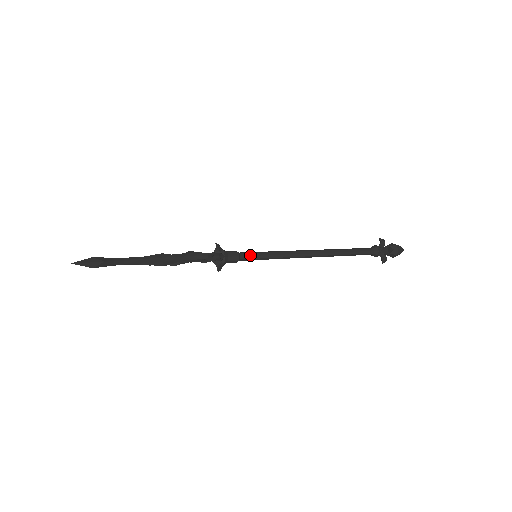
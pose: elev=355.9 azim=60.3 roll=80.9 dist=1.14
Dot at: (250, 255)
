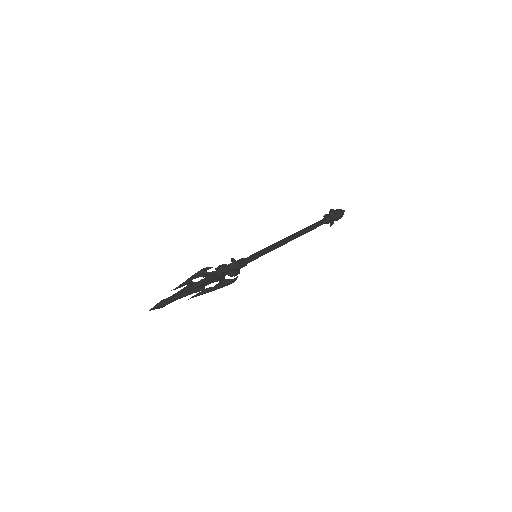
Dot at: (253, 258)
